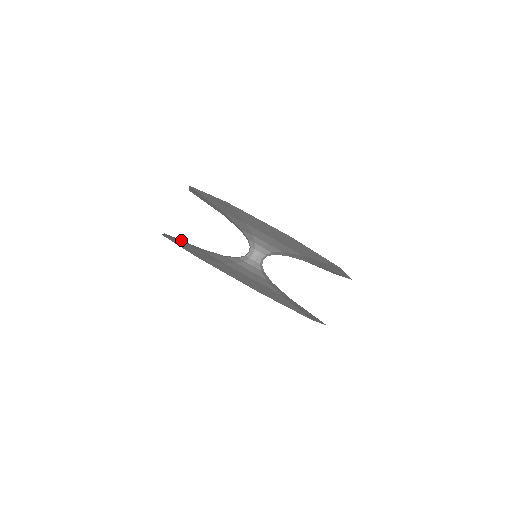
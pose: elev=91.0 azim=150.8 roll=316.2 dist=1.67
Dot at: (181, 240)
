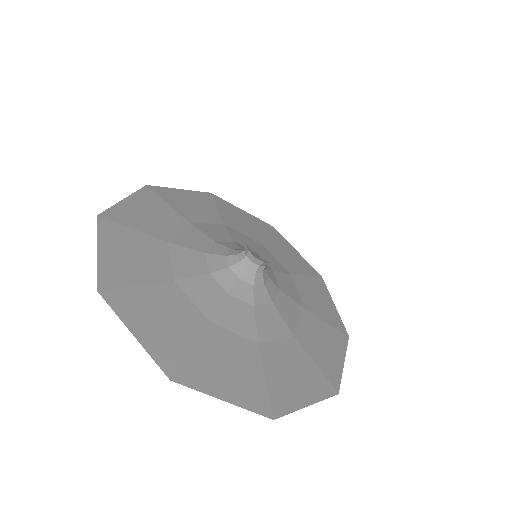
Dot at: (128, 230)
